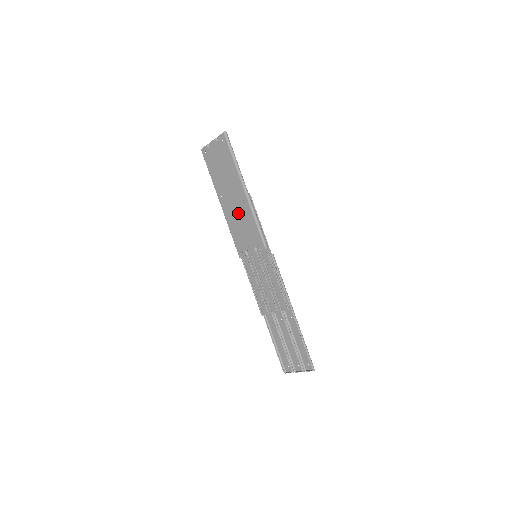
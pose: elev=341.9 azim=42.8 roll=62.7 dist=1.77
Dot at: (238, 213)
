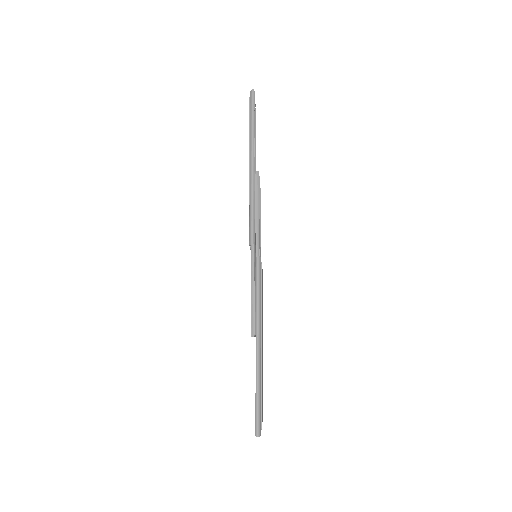
Dot at: occluded
